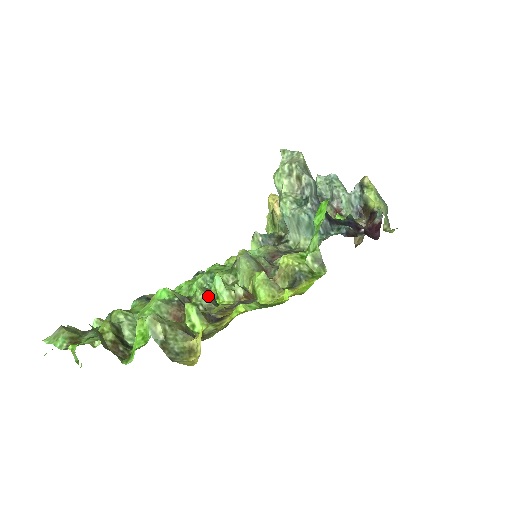
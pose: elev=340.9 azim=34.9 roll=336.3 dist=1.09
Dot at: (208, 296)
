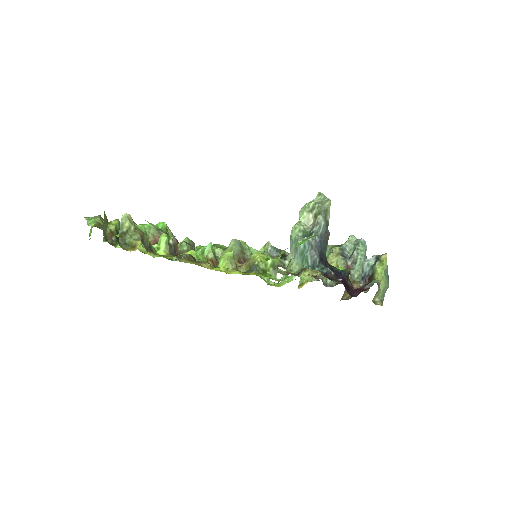
Dot at: (190, 246)
